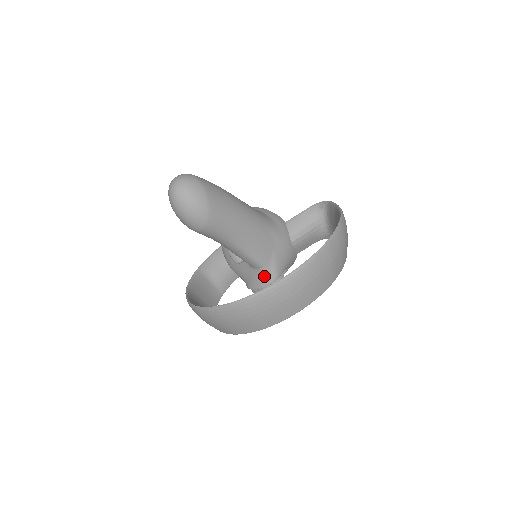
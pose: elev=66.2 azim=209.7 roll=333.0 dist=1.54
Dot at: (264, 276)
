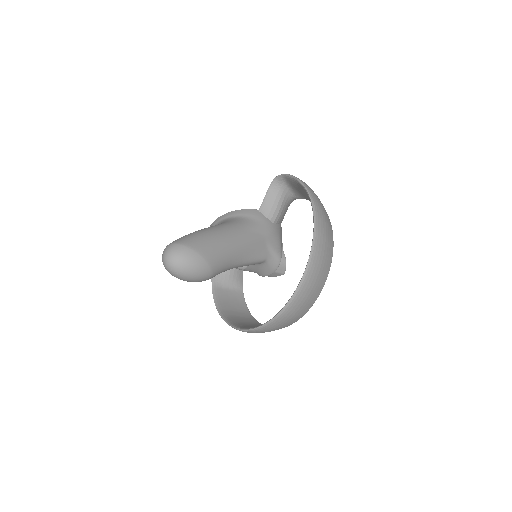
Dot at: (271, 264)
